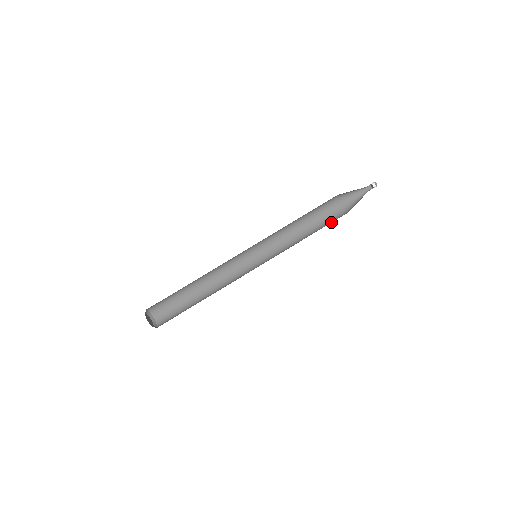
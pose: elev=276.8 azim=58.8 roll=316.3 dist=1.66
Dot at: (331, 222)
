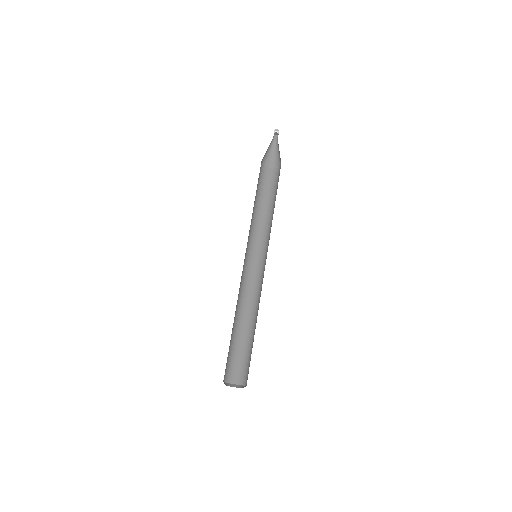
Dot at: occluded
